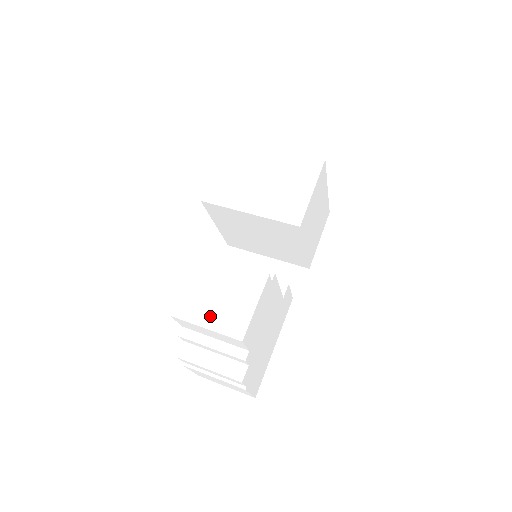
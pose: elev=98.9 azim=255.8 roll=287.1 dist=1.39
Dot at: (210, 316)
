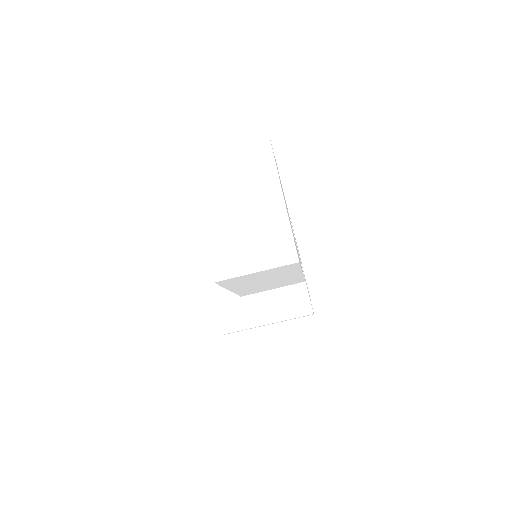
Dot at: occluded
